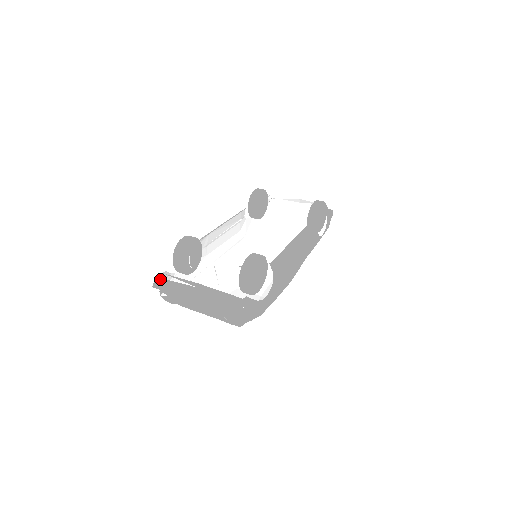
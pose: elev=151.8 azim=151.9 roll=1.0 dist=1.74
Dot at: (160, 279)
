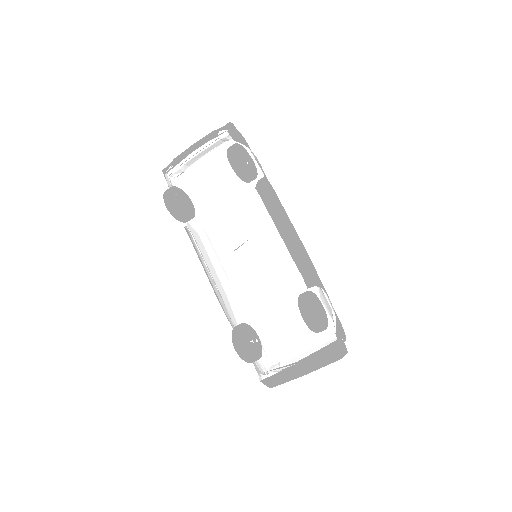
Dot at: (266, 381)
